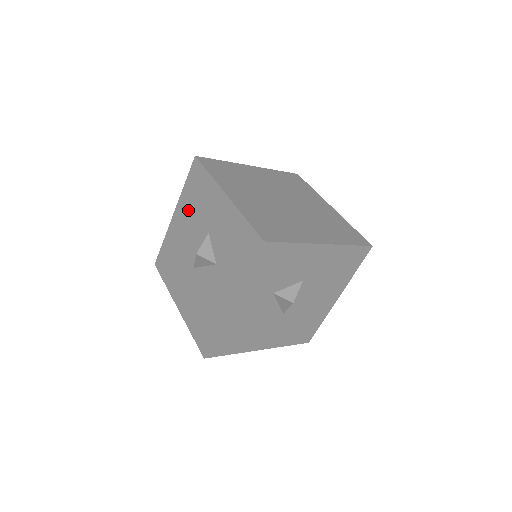
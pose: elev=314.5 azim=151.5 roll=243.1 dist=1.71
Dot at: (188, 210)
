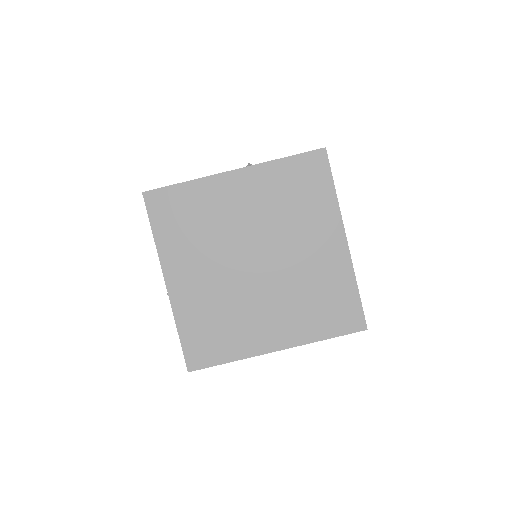
Dot at: occluded
